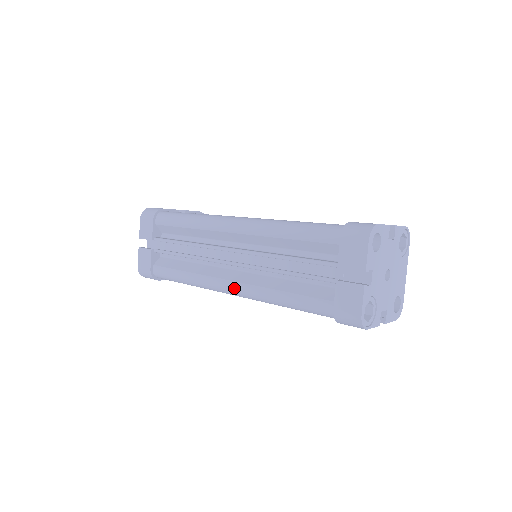
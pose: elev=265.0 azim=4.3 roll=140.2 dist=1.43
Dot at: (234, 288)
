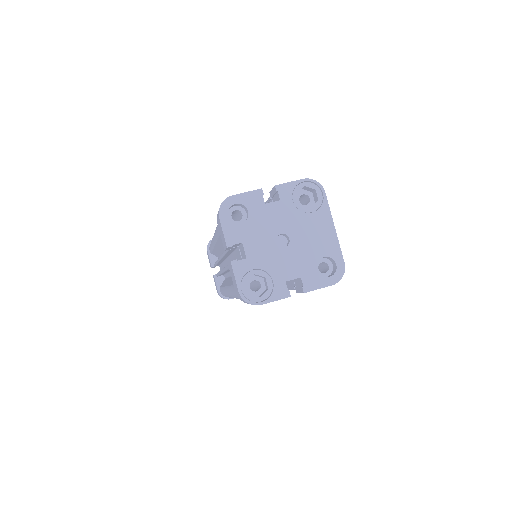
Dot at: (228, 292)
